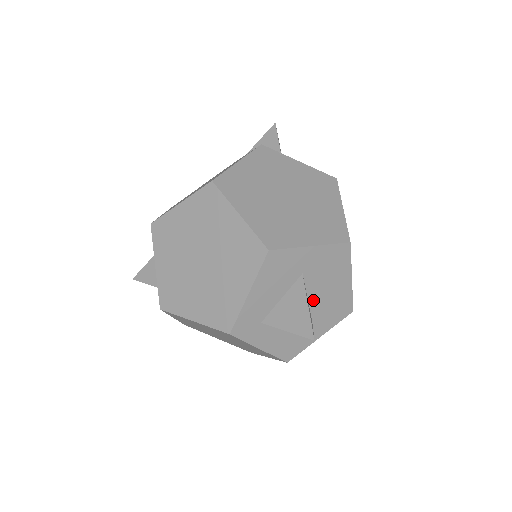
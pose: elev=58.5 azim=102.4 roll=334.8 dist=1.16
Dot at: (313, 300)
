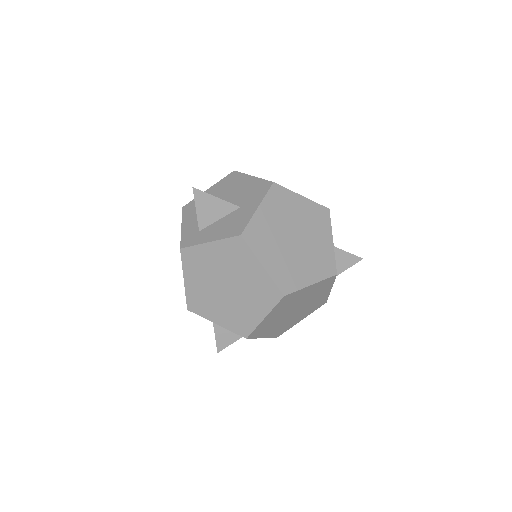
Dot at: (231, 201)
